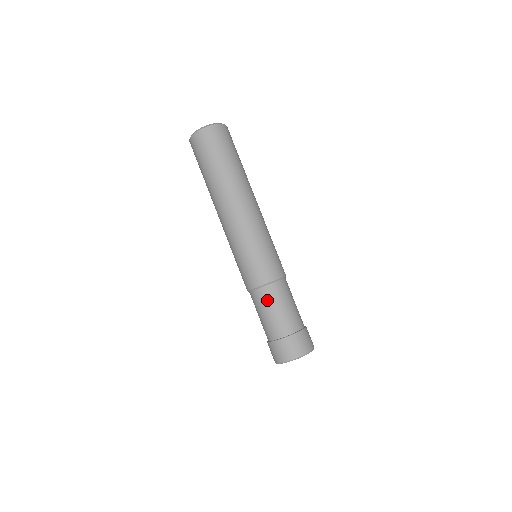
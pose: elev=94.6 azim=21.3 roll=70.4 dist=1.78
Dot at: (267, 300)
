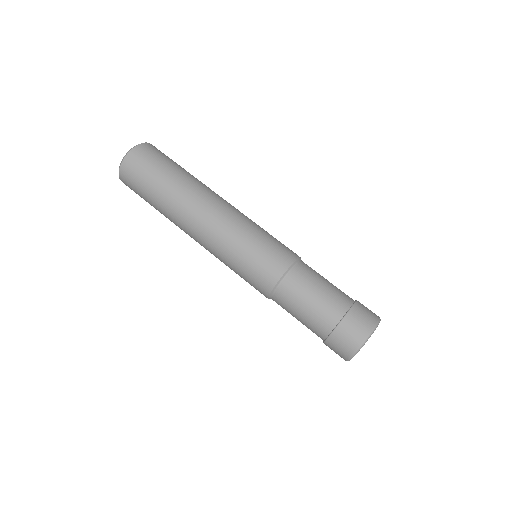
Dot at: (290, 299)
